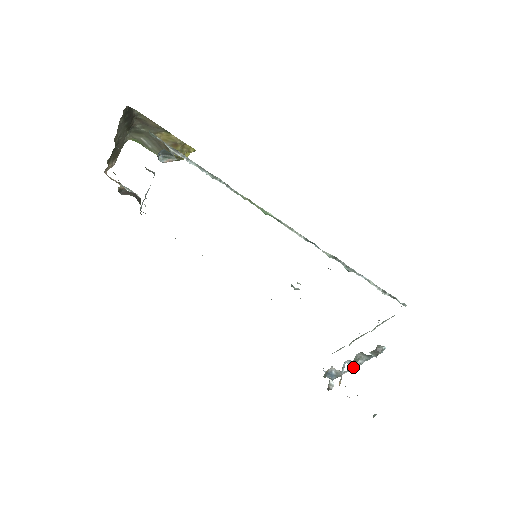
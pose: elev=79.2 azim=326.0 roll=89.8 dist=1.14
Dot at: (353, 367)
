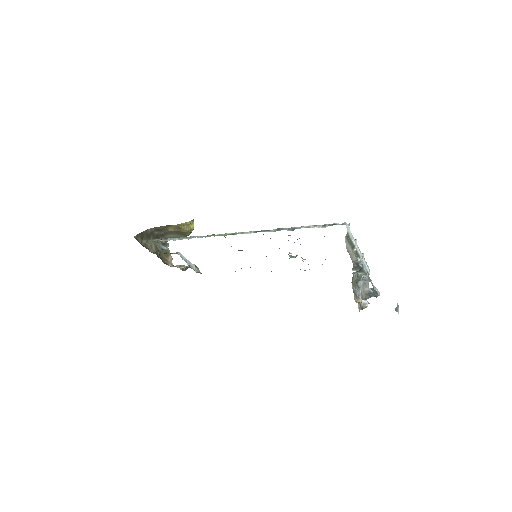
Dot at: occluded
